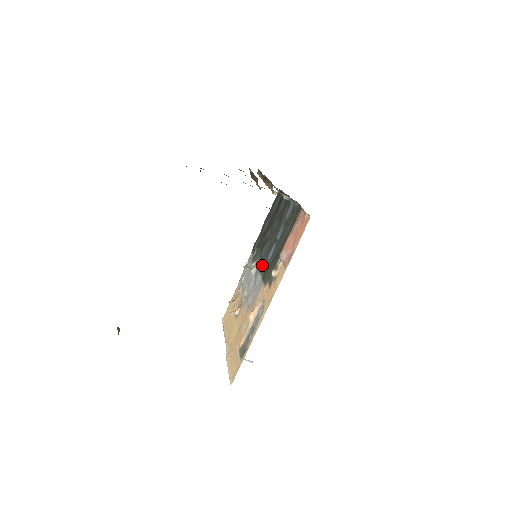
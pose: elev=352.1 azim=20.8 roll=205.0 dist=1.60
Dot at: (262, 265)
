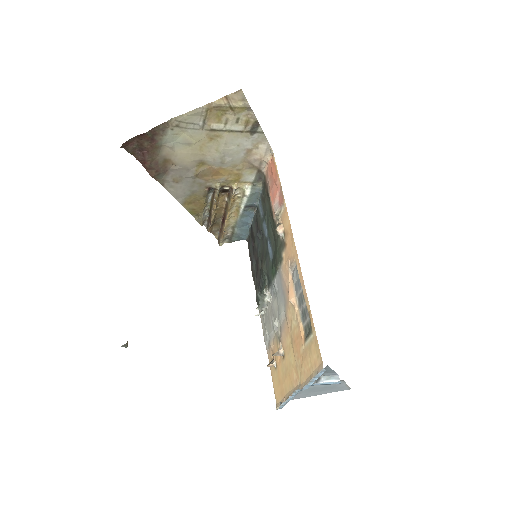
Dot at: (270, 272)
